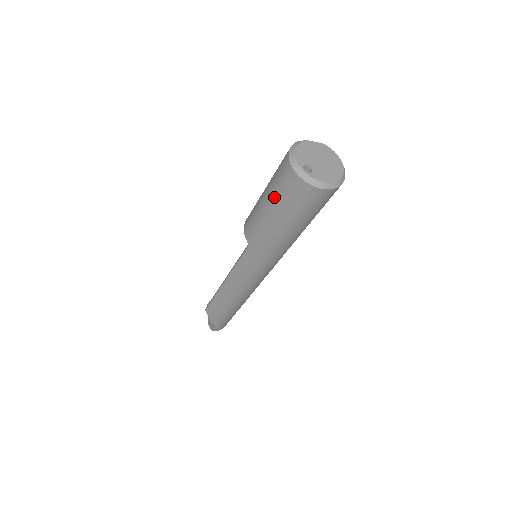
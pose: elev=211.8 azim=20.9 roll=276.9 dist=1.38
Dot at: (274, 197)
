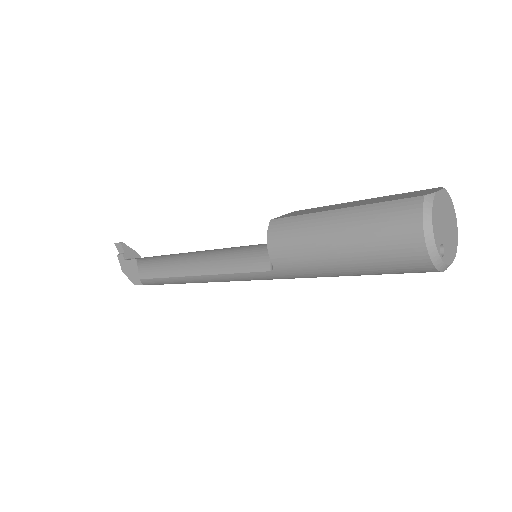
Dot at: (365, 259)
